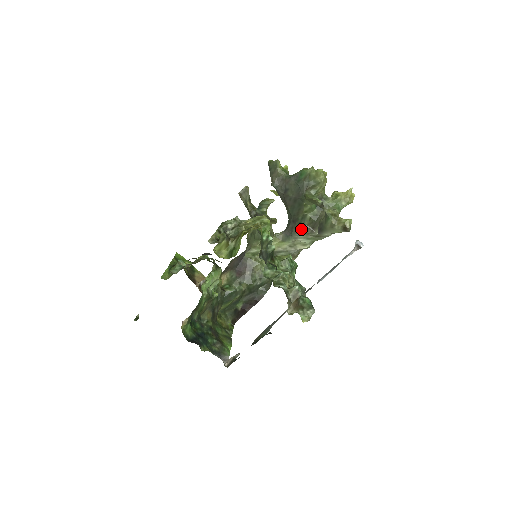
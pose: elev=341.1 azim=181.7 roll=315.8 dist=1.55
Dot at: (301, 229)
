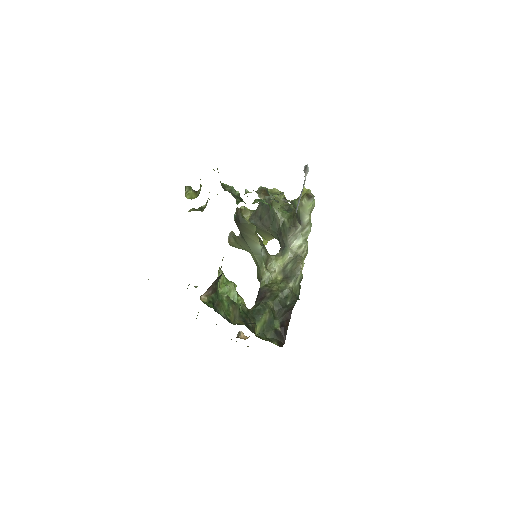
Dot at: (288, 234)
